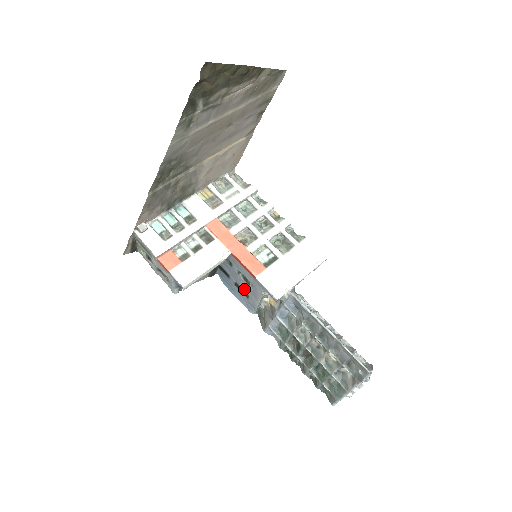
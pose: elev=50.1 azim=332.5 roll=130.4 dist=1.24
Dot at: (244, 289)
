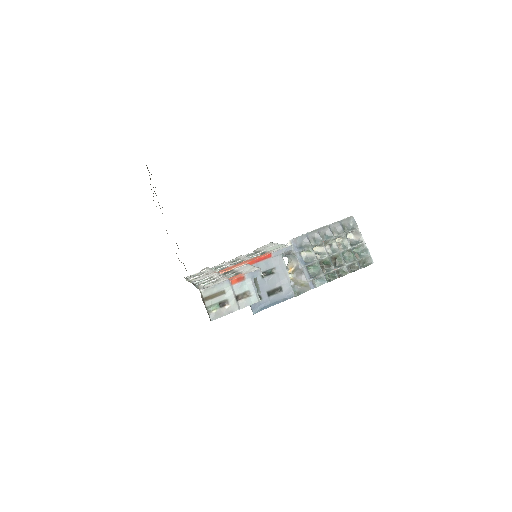
Dot at: (274, 287)
